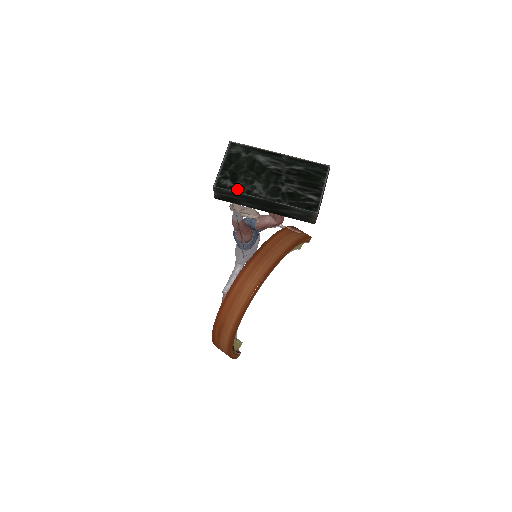
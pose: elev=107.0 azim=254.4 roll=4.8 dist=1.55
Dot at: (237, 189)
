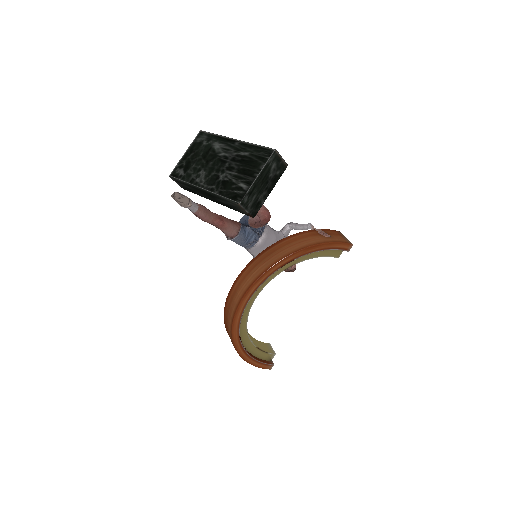
Dot at: (185, 178)
